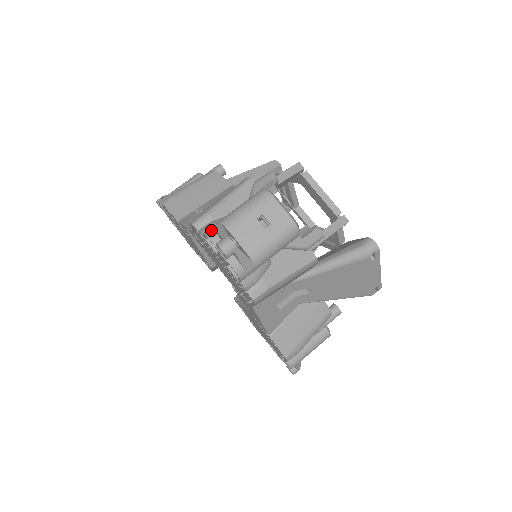
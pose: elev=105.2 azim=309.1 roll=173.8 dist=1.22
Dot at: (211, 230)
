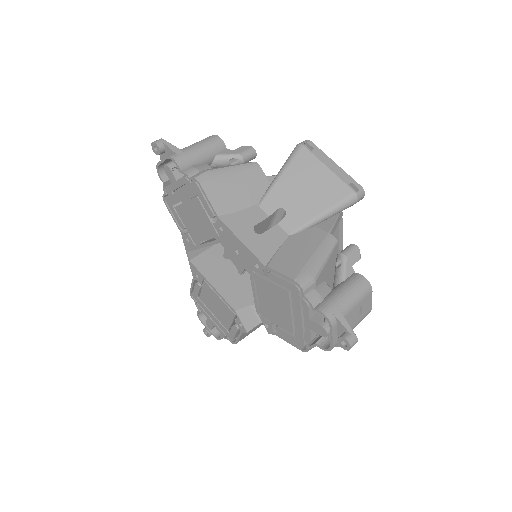
Dot at: (161, 167)
